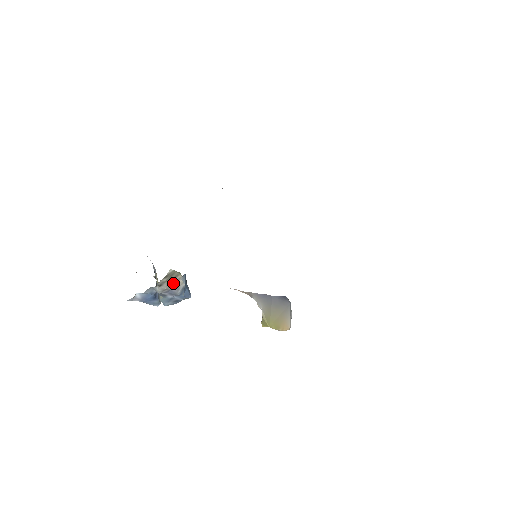
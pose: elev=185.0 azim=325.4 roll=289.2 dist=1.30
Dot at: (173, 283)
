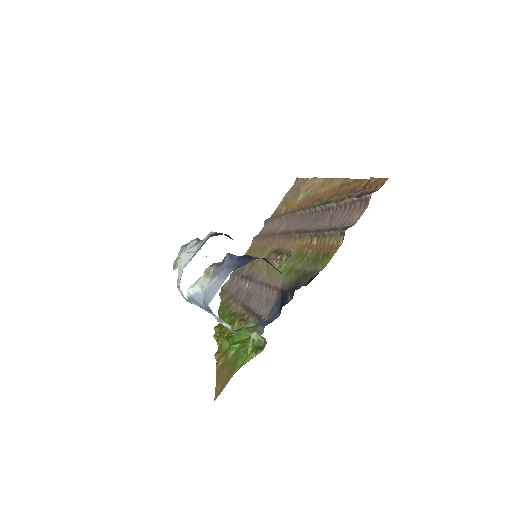
Dot at: occluded
